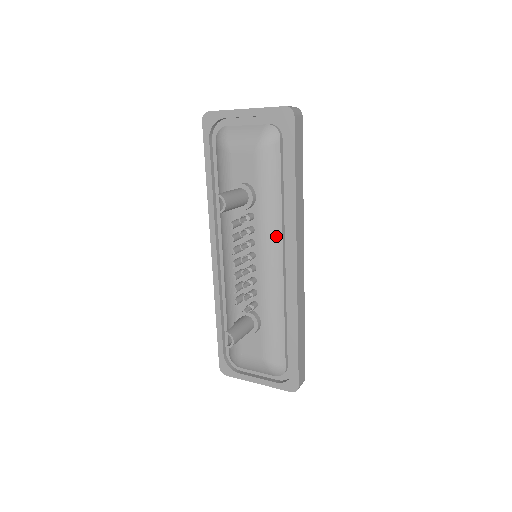
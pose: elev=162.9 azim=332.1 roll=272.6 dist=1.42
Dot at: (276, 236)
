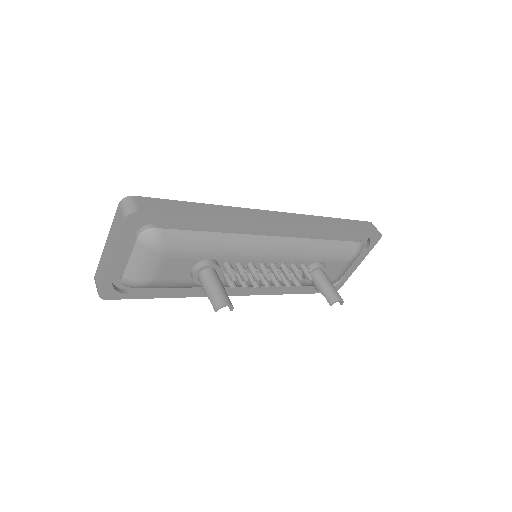
Dot at: (252, 242)
